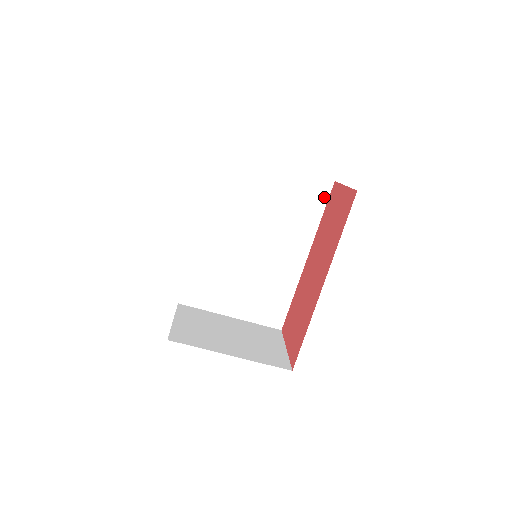
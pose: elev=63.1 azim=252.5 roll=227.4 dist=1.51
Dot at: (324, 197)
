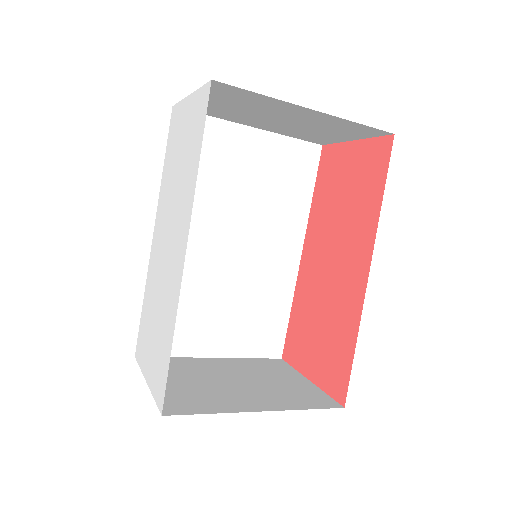
Dot at: (312, 168)
